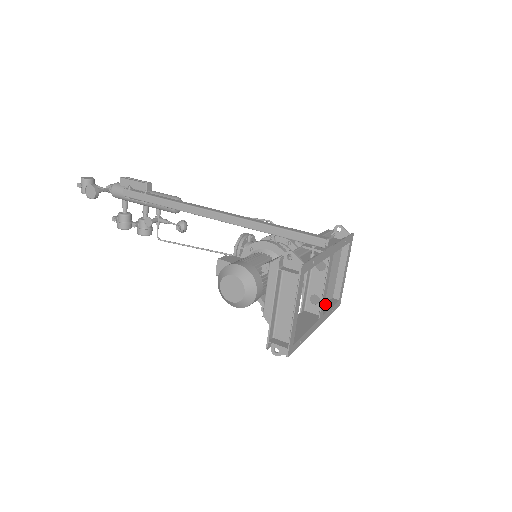
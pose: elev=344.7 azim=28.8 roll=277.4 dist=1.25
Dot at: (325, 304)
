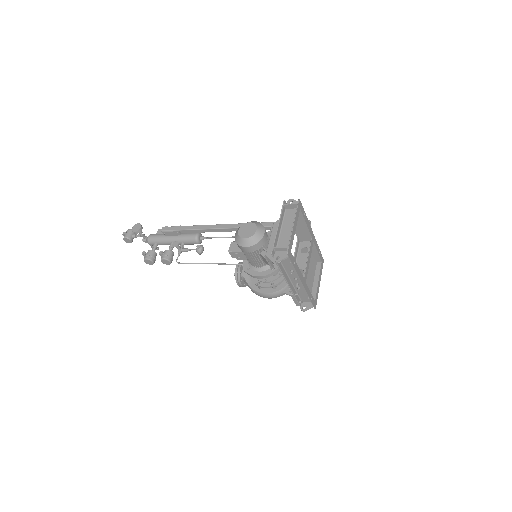
Dot at: (305, 293)
